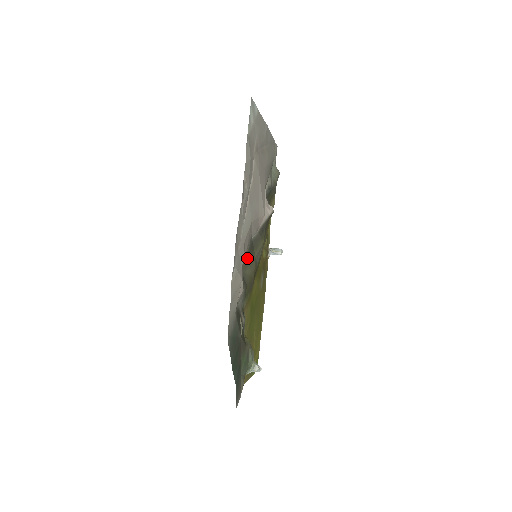
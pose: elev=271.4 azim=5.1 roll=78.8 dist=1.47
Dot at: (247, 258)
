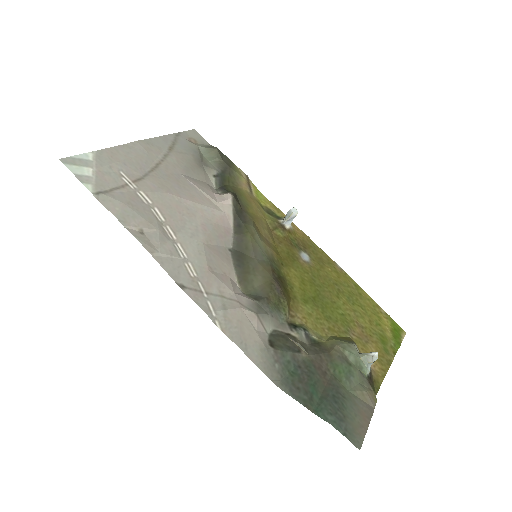
Dot at: (242, 273)
